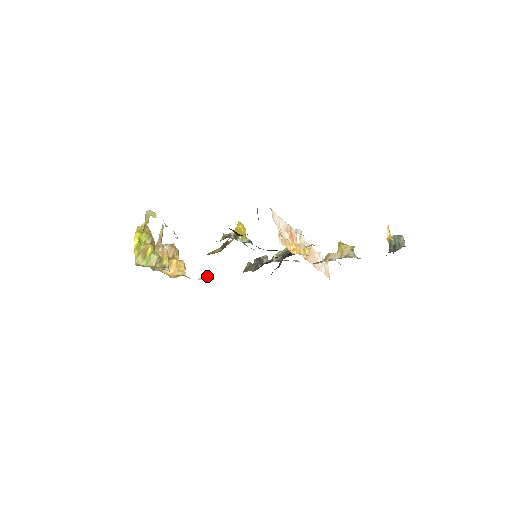
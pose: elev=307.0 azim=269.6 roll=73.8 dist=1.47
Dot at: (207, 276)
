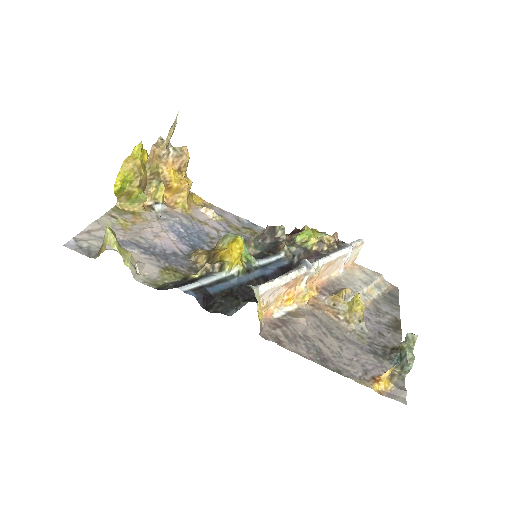
Dot at: (211, 210)
